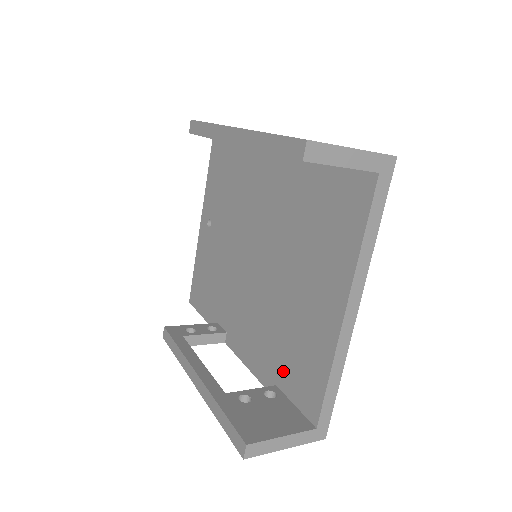
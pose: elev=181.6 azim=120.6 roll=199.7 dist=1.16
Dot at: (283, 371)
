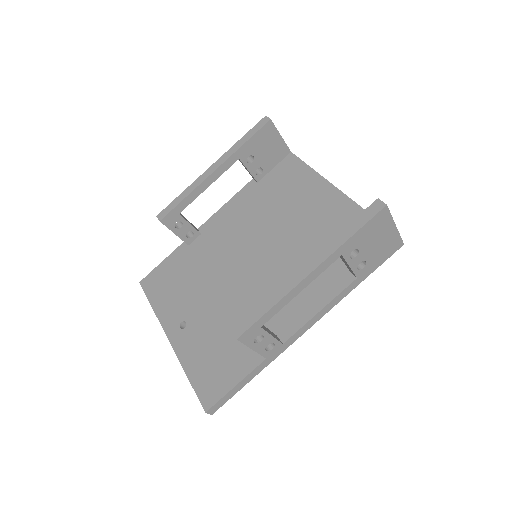
Dot at: occluded
